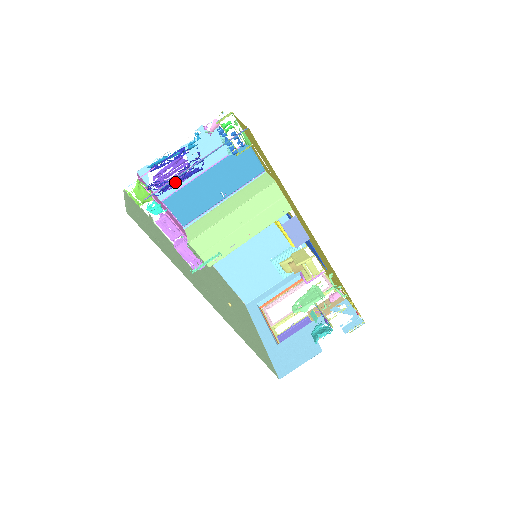
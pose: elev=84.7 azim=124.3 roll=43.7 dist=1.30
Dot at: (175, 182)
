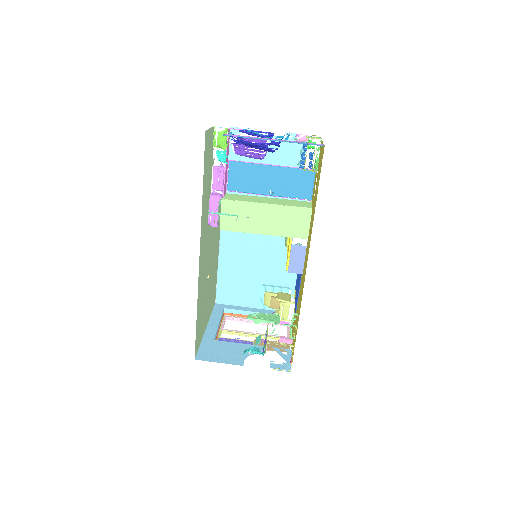
Dot at: (251, 142)
